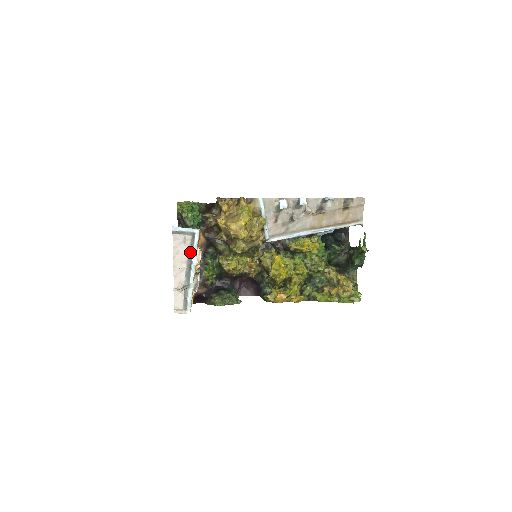
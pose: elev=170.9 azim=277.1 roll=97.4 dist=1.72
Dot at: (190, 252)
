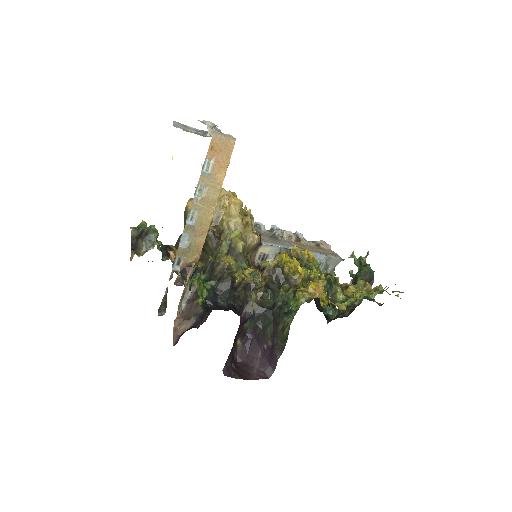
Dot at: (202, 133)
